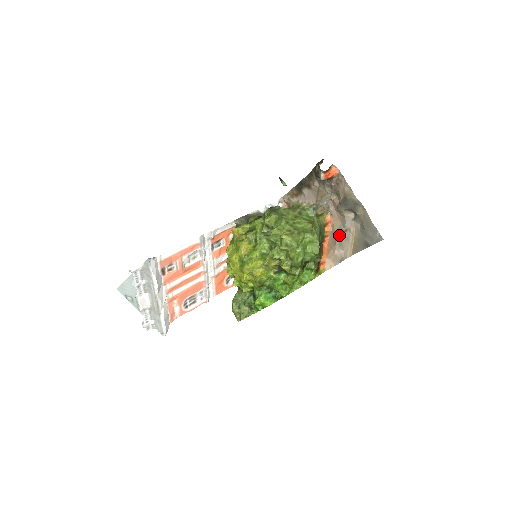
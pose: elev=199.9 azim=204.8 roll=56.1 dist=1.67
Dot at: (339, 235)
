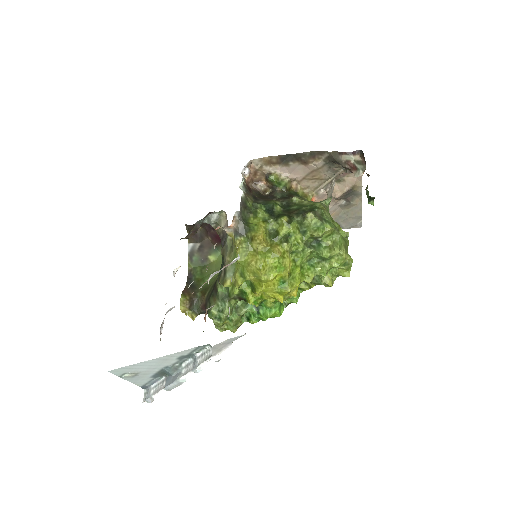
Dot at: occluded
